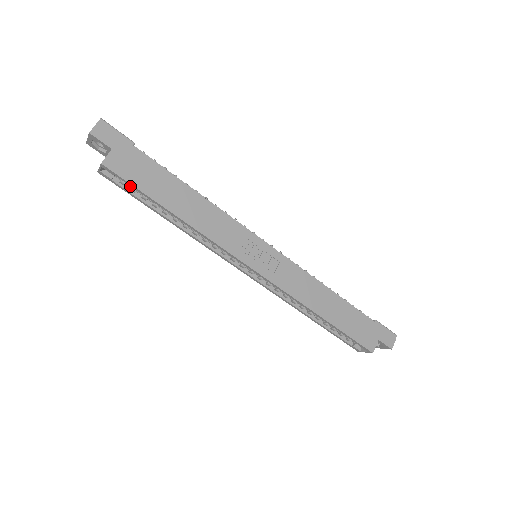
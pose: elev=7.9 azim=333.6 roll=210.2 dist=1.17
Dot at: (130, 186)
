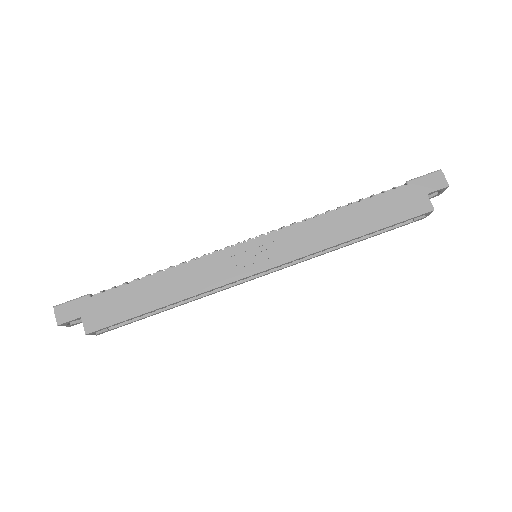
Dot at: occluded
